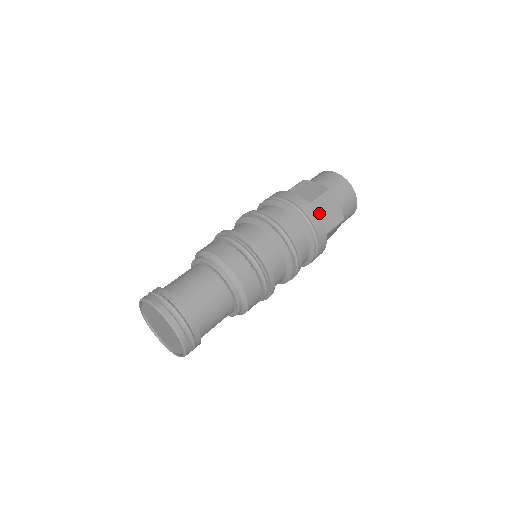
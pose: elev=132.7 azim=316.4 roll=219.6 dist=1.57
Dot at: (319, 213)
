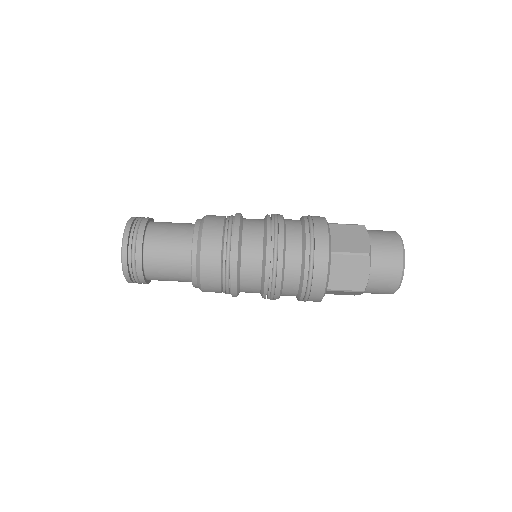
Dot at: (336, 266)
